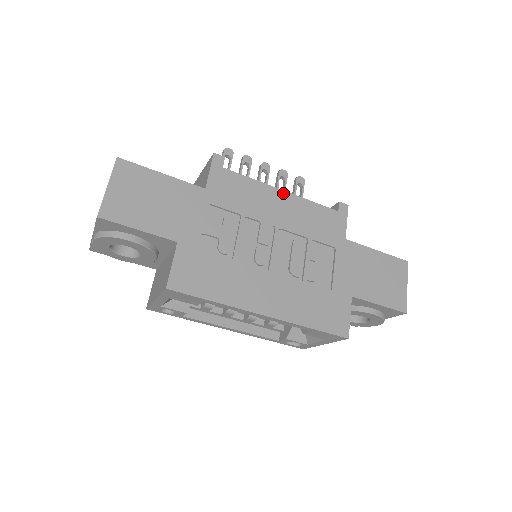
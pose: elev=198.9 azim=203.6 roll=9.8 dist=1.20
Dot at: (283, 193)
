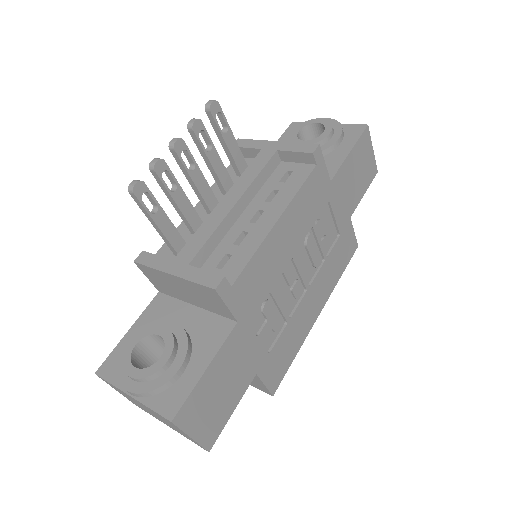
Dot at: (279, 223)
